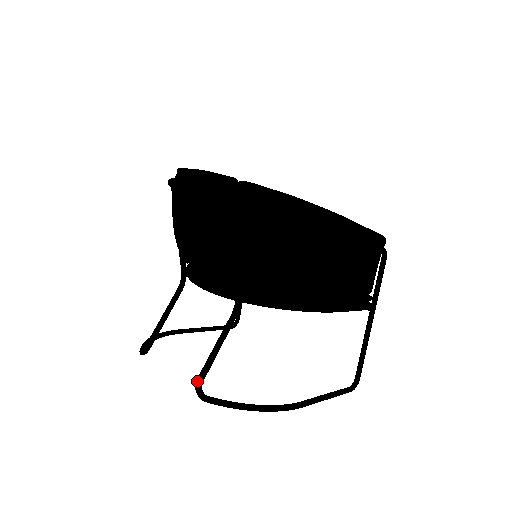
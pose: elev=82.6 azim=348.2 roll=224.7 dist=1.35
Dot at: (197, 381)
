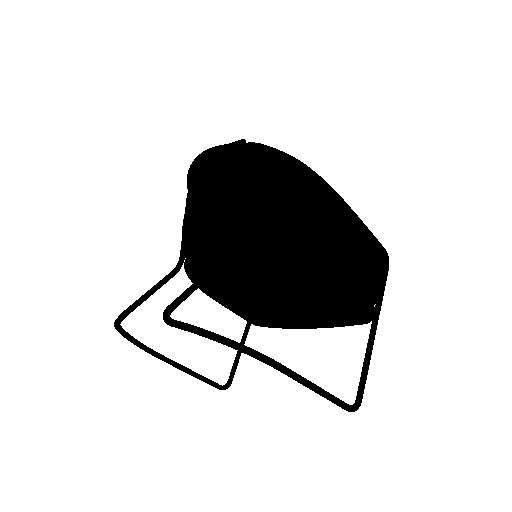
Dot at: (167, 306)
